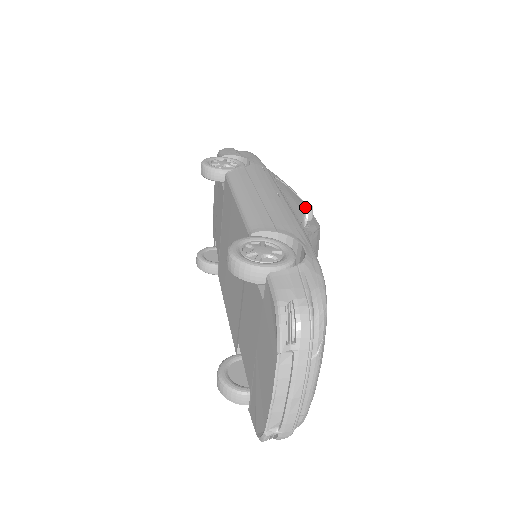
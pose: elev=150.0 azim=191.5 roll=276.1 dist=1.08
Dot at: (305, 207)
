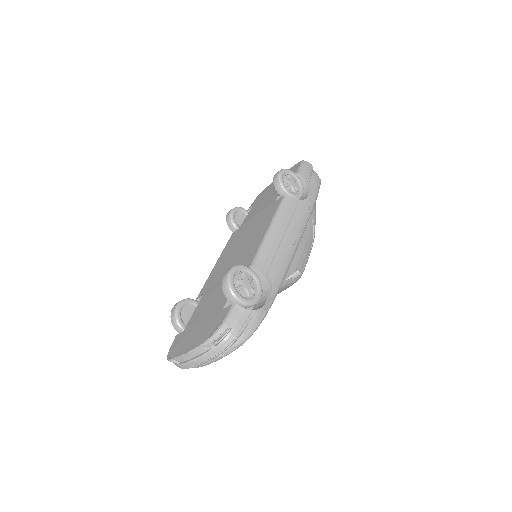
Dot at: (296, 271)
